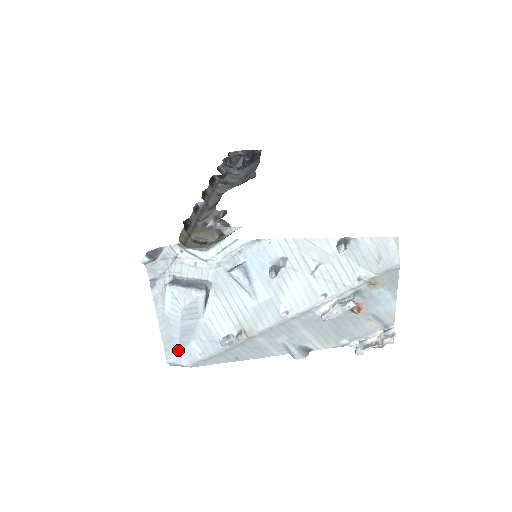
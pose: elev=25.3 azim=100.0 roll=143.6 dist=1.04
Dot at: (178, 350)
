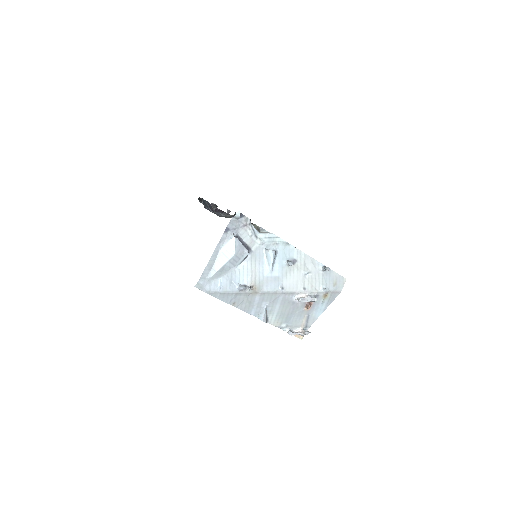
Dot at: (209, 278)
